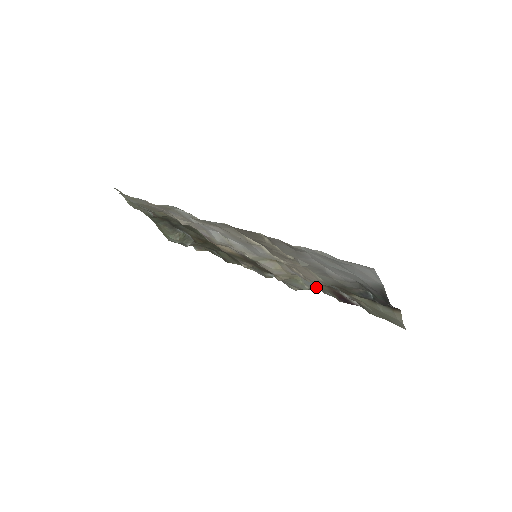
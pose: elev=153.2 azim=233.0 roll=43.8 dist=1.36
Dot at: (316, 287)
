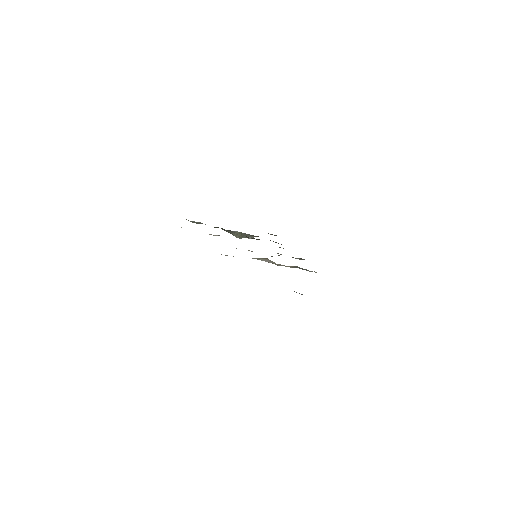
Dot at: occluded
